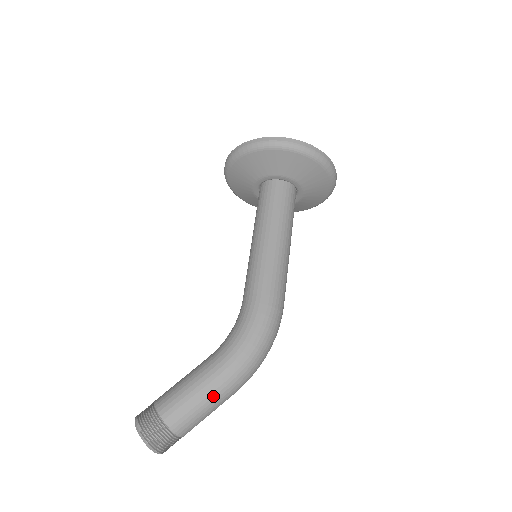
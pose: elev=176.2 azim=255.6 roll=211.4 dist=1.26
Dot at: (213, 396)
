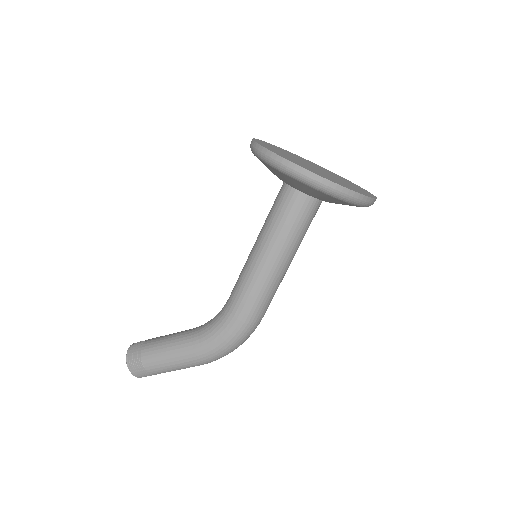
Dot at: (183, 367)
